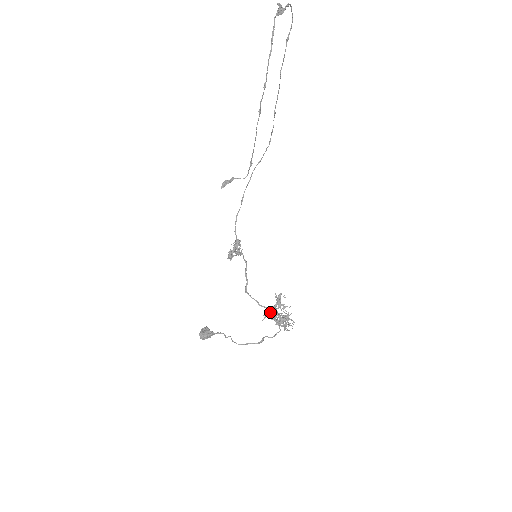
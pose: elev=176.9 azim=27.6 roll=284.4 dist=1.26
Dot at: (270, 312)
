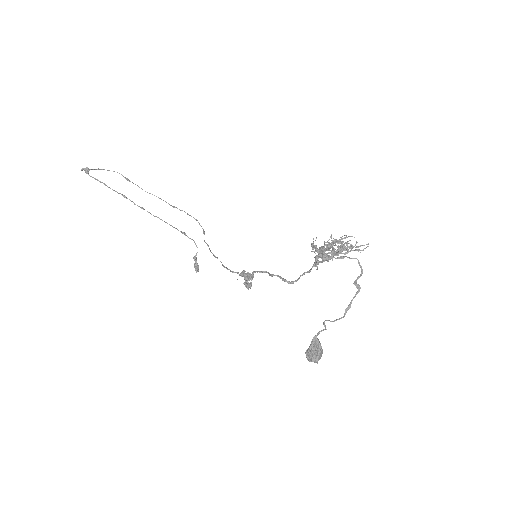
Dot at: (315, 258)
